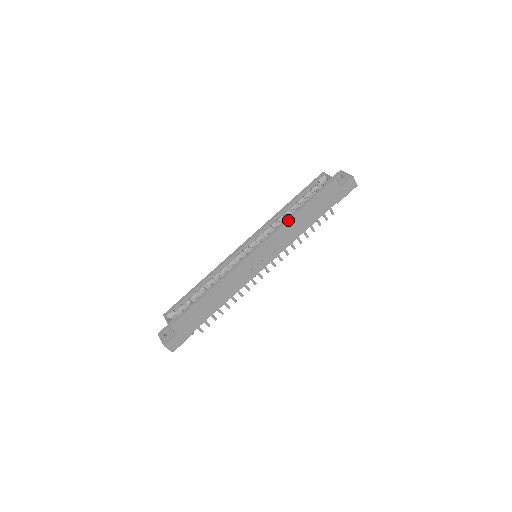
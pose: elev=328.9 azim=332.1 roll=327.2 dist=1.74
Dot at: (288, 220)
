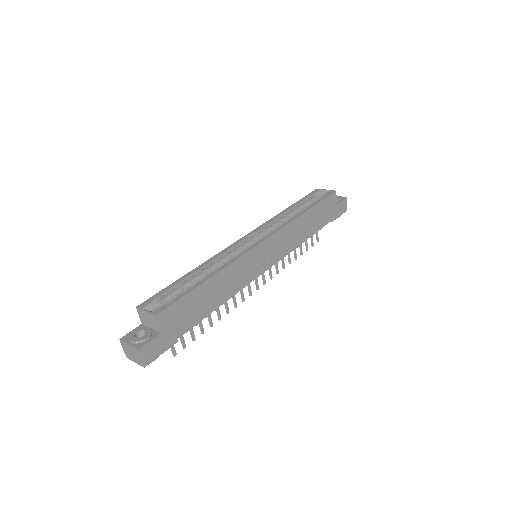
Dot at: (297, 217)
